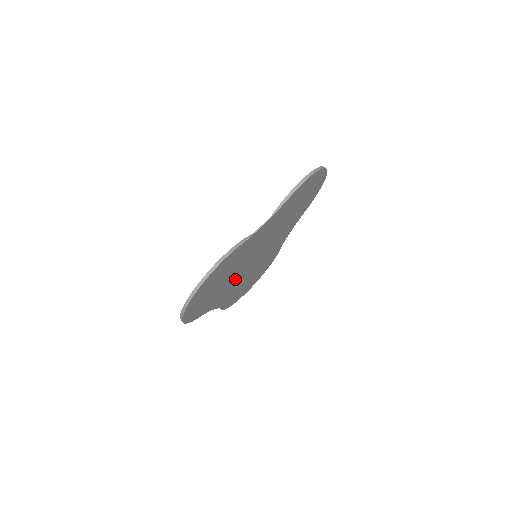
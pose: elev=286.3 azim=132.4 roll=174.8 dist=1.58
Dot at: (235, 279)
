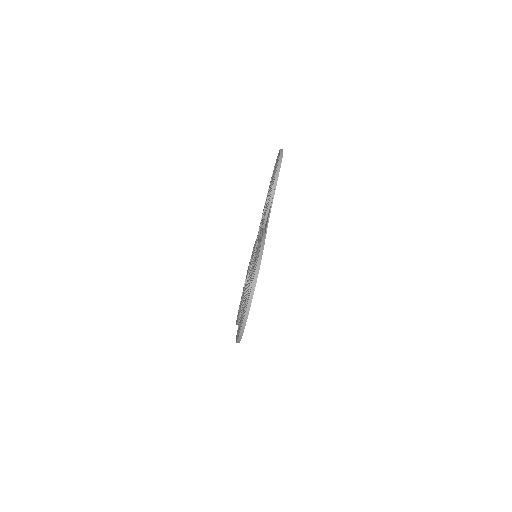
Dot at: occluded
